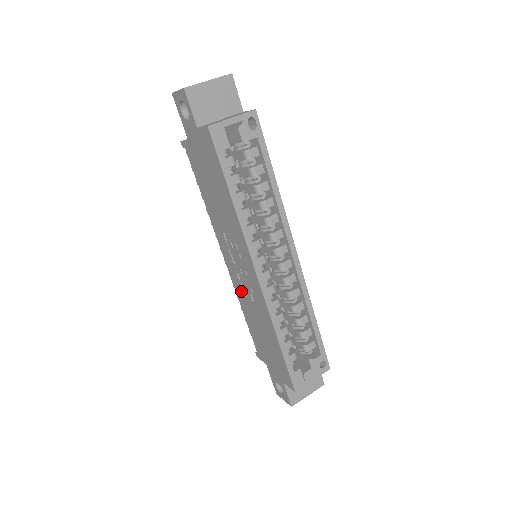
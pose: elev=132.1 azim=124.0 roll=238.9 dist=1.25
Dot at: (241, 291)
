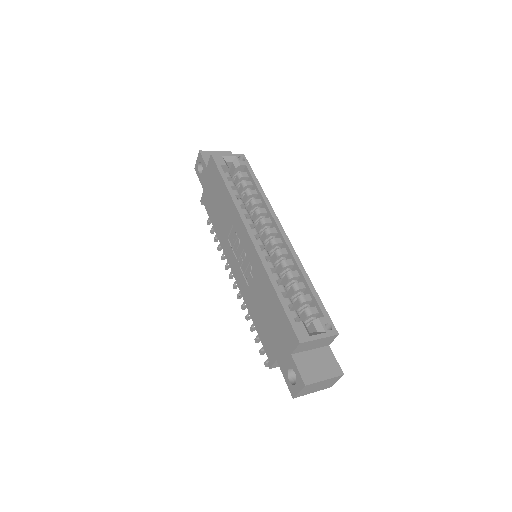
Dot at: (245, 286)
